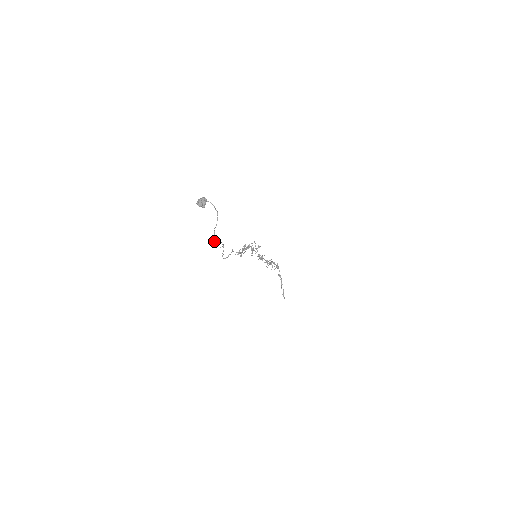
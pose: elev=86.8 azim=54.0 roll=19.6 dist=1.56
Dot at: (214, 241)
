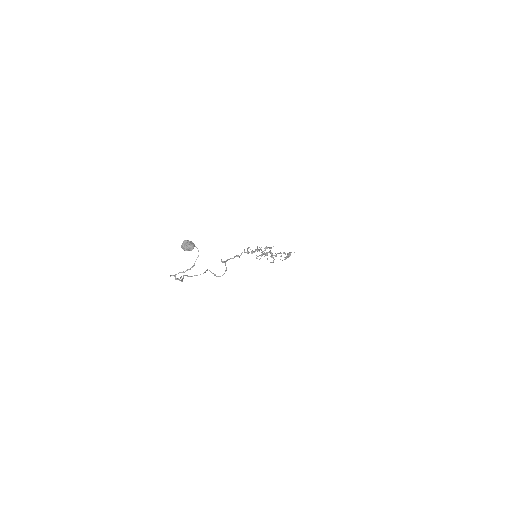
Dot at: (173, 275)
